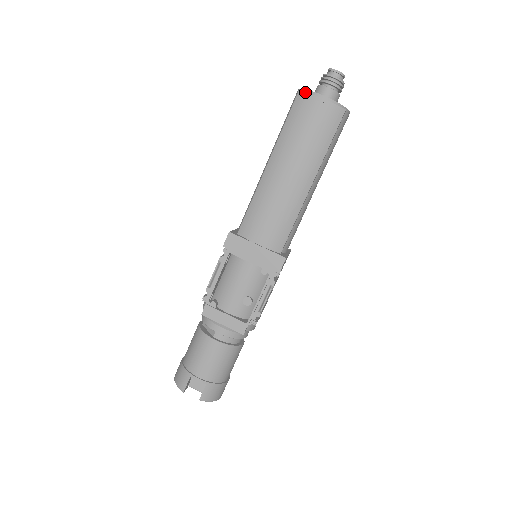
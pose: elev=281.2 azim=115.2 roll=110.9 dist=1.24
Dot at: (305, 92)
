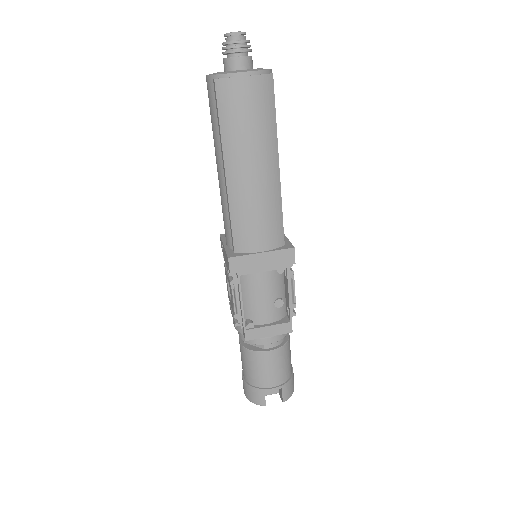
Dot at: (223, 79)
